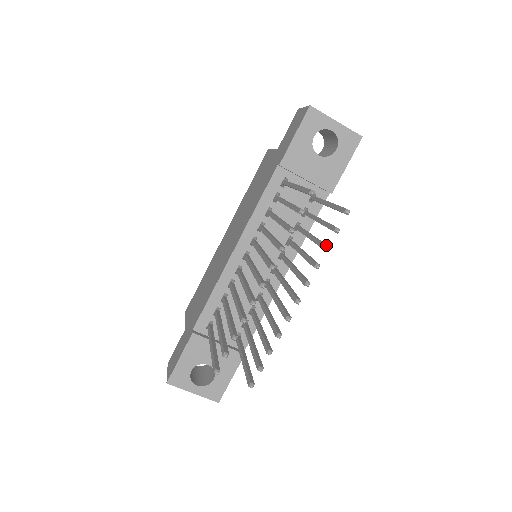
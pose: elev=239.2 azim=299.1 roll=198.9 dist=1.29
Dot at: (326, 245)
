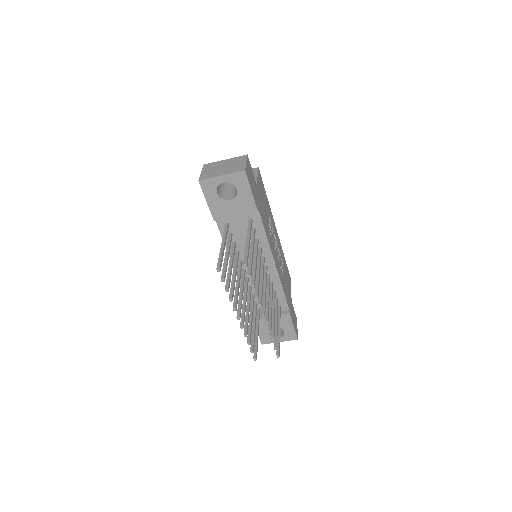
Dot at: (251, 285)
